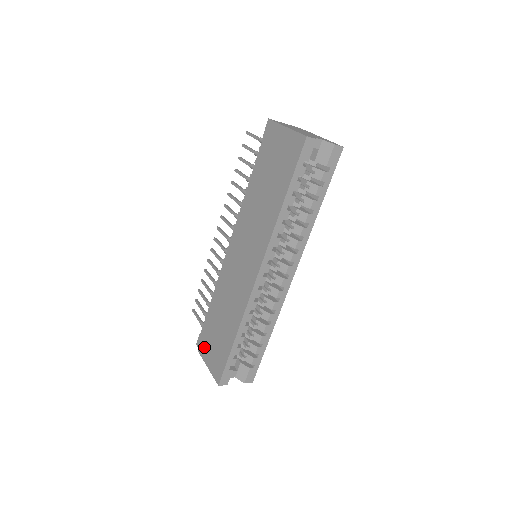
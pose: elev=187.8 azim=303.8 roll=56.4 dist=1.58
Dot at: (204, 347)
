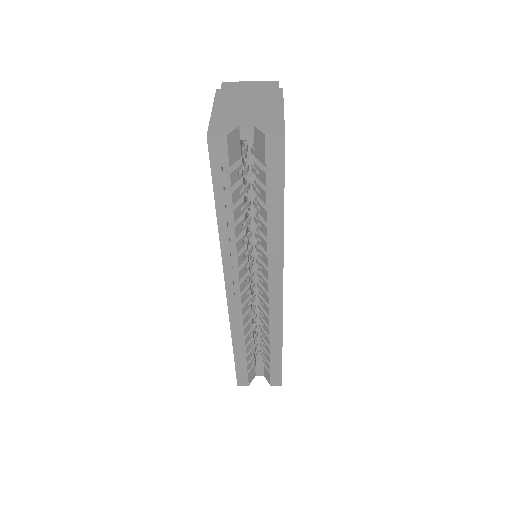
Dot at: occluded
